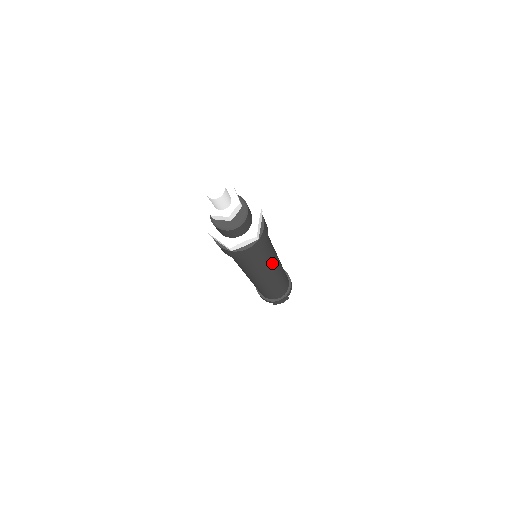
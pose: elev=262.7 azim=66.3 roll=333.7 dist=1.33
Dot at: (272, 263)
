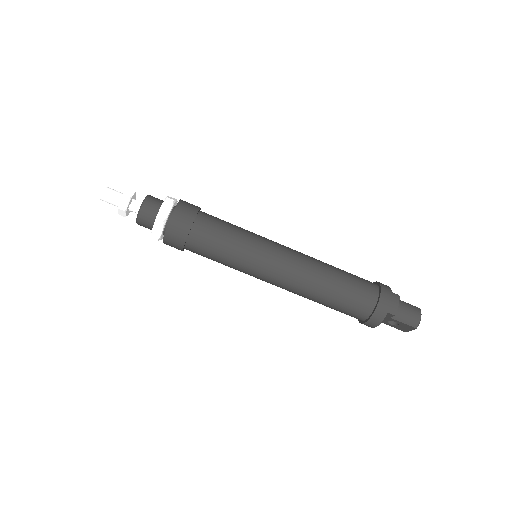
Dot at: (260, 238)
